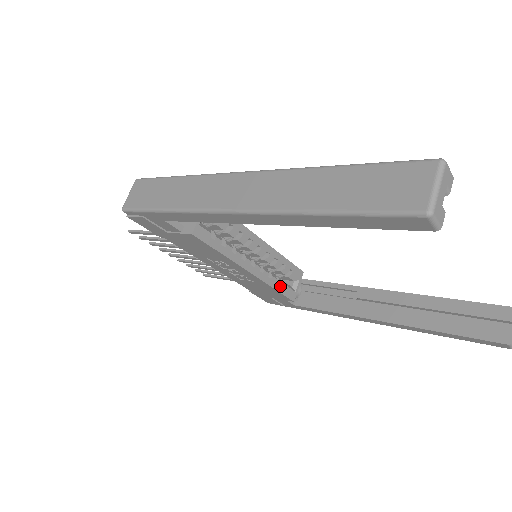
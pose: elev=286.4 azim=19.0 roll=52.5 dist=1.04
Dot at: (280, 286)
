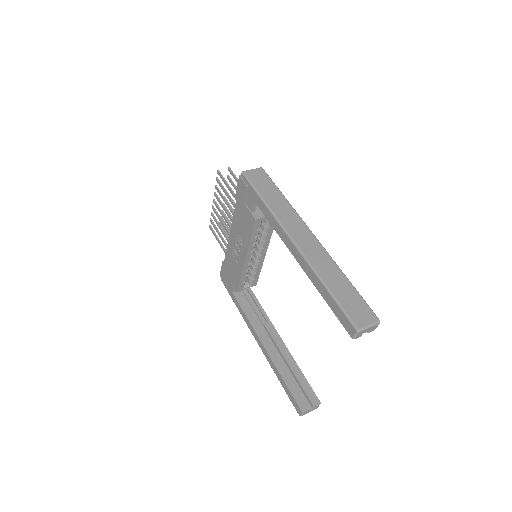
Dot at: (244, 279)
